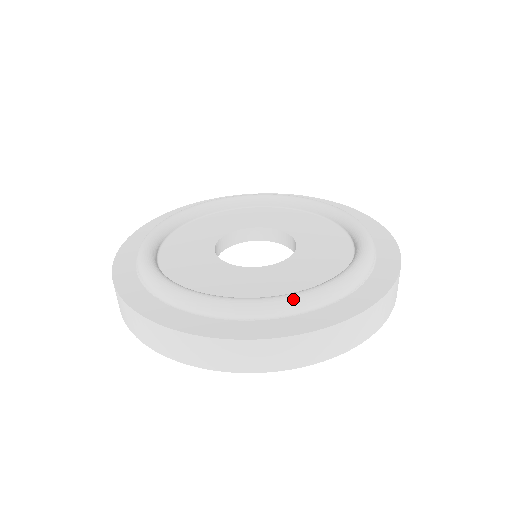
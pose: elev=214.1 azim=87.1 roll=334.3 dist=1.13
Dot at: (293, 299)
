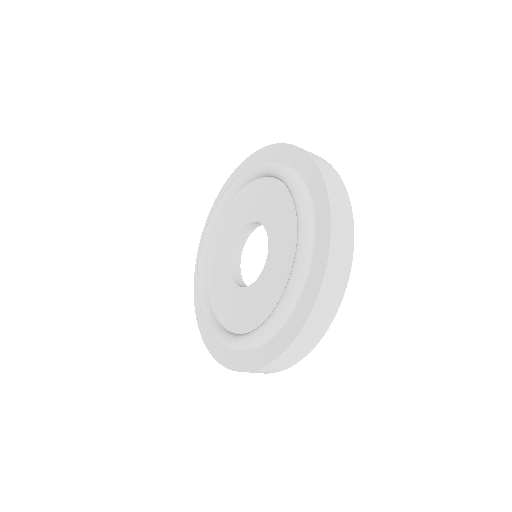
Dot at: (248, 342)
